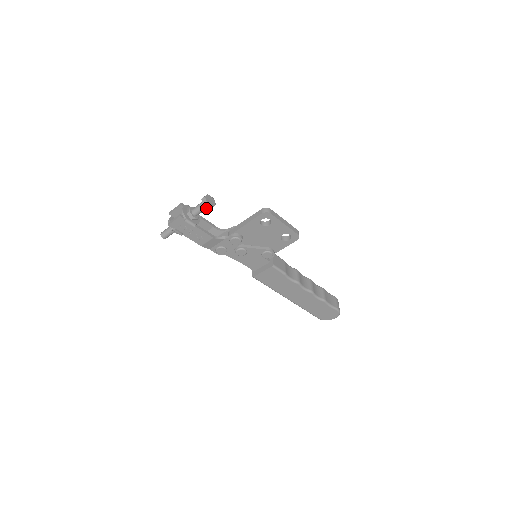
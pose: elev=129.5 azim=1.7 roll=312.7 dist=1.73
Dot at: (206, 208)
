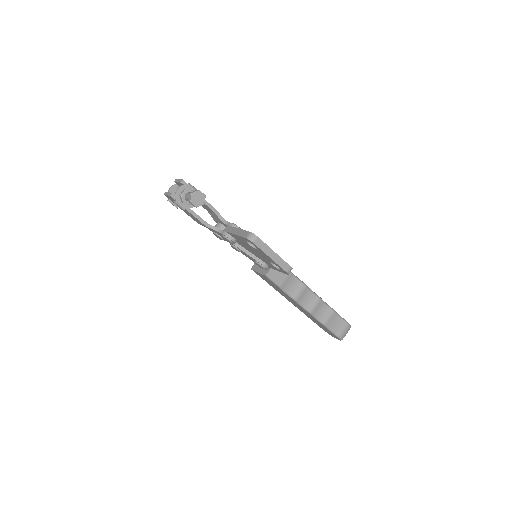
Dot at: occluded
